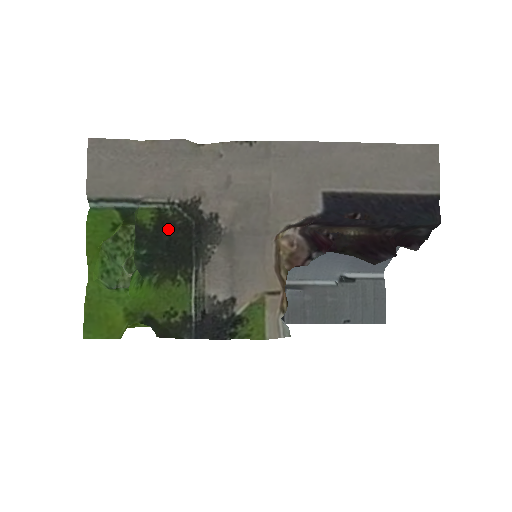
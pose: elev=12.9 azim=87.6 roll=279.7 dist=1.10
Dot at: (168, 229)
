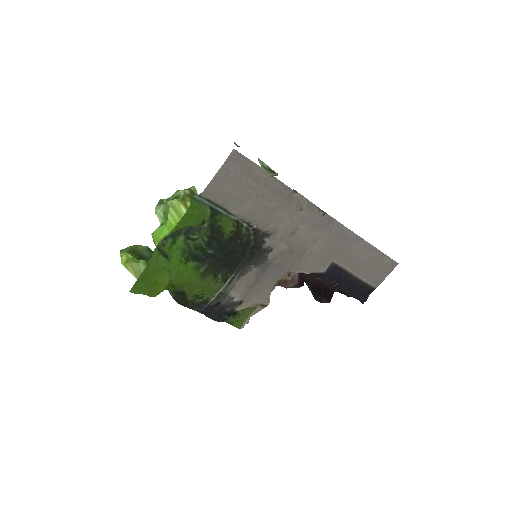
Dot at: (236, 243)
